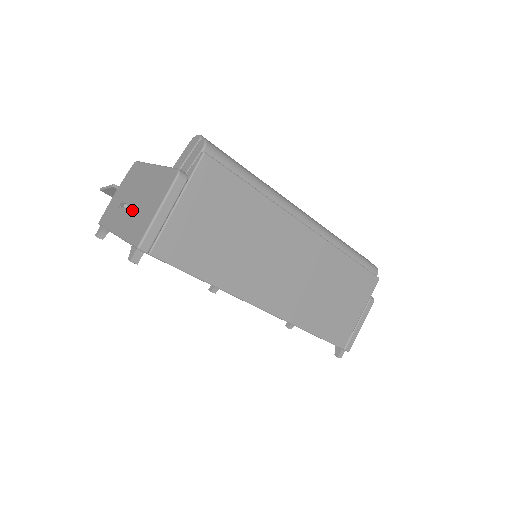
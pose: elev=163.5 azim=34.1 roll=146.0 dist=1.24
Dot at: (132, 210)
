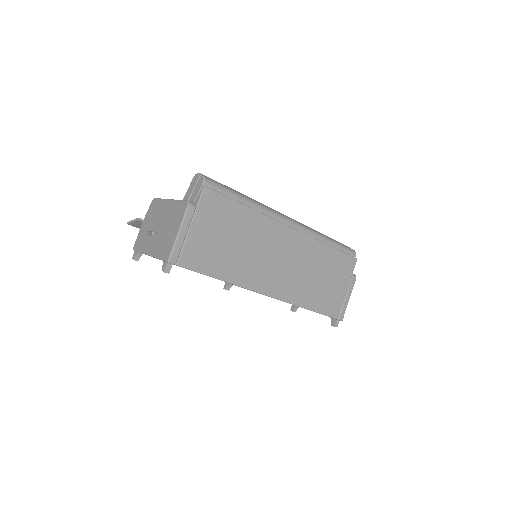
Dot at: (158, 235)
